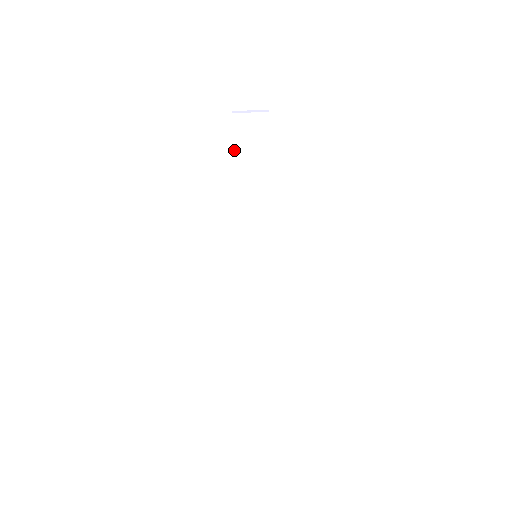
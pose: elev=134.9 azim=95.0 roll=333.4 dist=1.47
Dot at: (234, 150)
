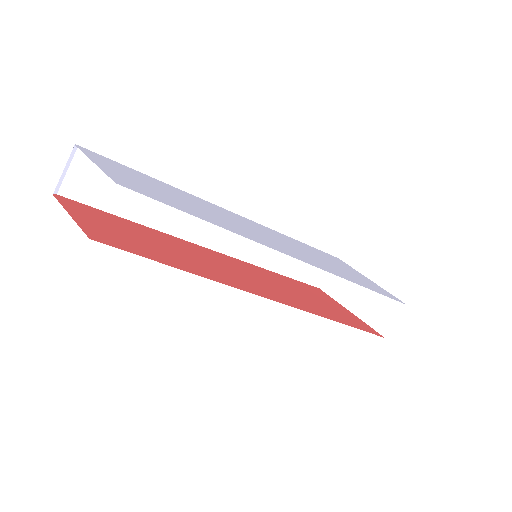
Dot at: (110, 212)
